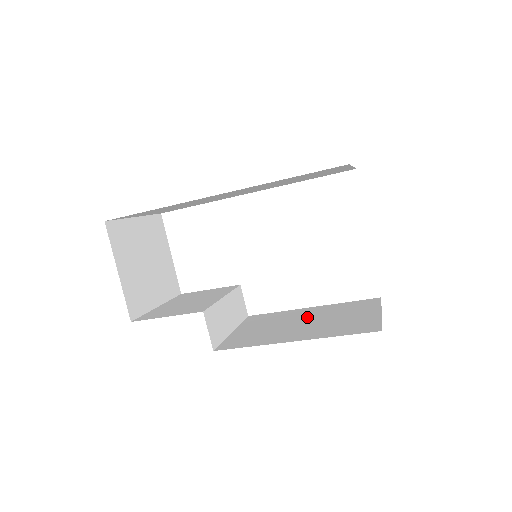
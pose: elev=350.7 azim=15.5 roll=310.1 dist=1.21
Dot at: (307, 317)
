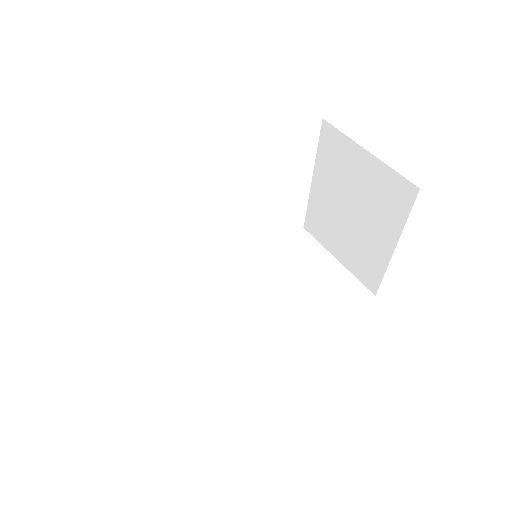
Dot at: (272, 280)
